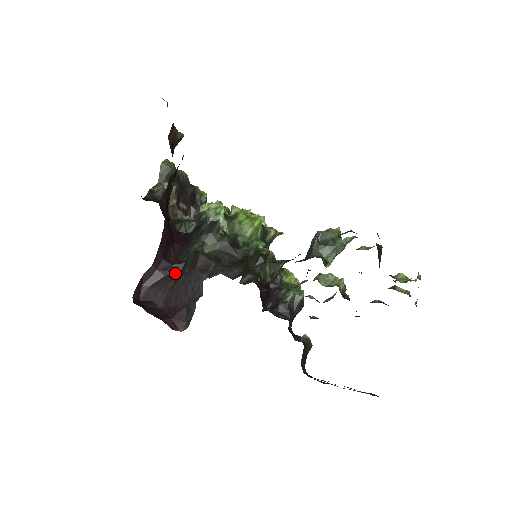
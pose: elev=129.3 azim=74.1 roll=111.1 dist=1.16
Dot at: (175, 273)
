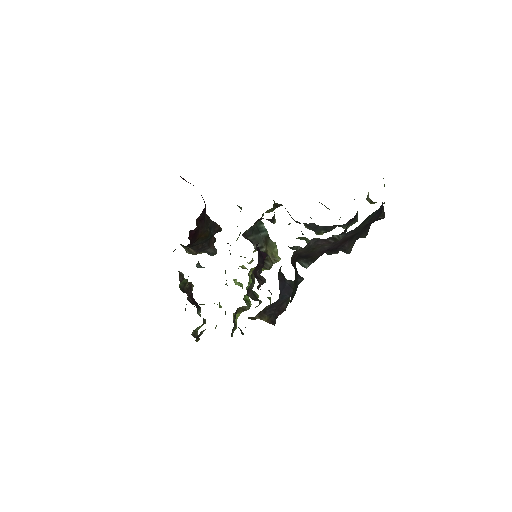
Dot at: occluded
